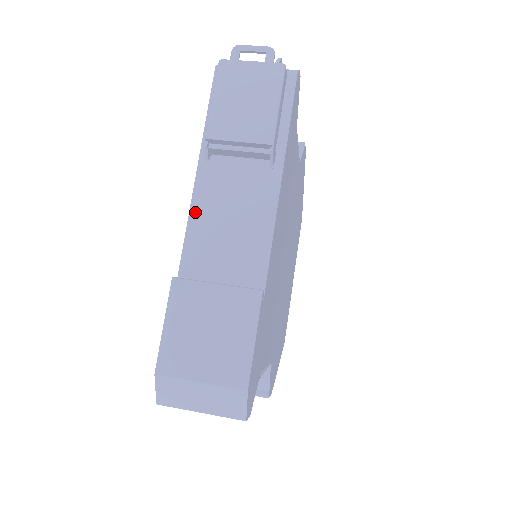
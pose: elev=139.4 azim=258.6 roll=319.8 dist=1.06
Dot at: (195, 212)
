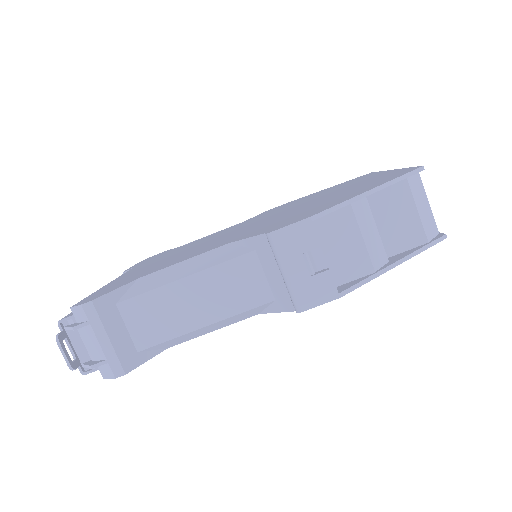
Dot at: occluded
